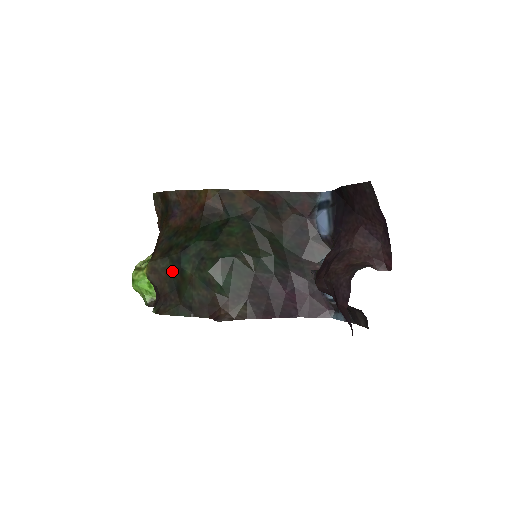
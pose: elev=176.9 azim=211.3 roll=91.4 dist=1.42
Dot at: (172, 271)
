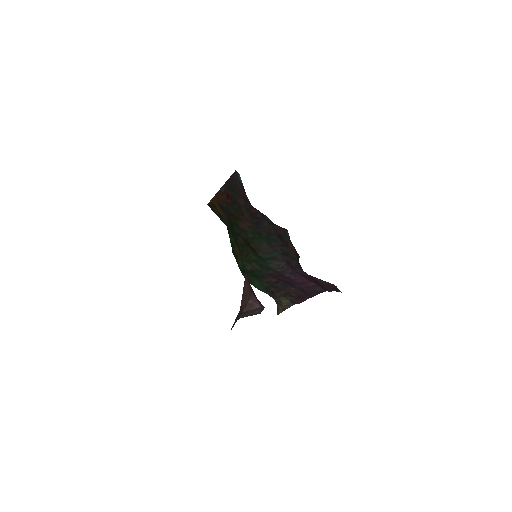
Dot at: occluded
